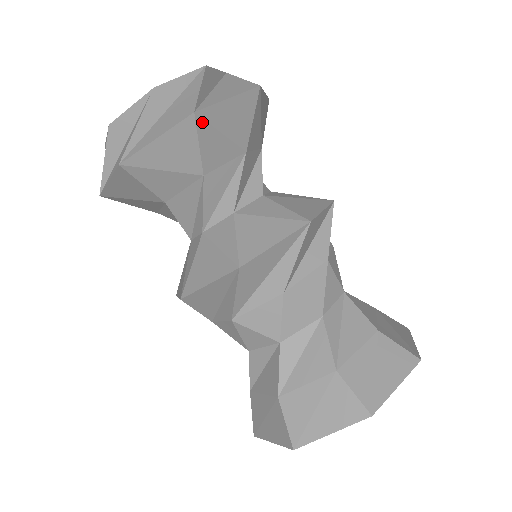
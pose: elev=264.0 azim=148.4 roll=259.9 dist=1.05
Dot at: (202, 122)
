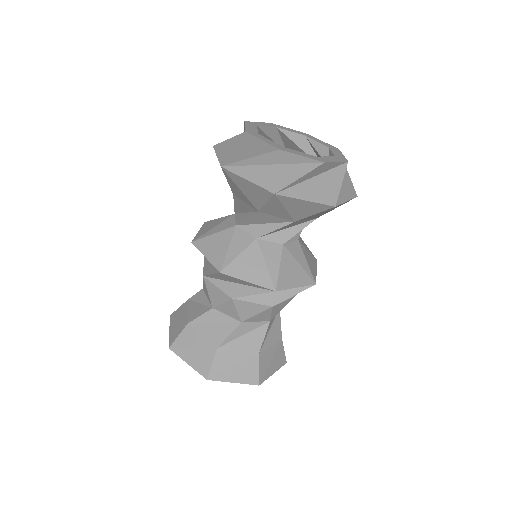
Dot at: (276, 199)
